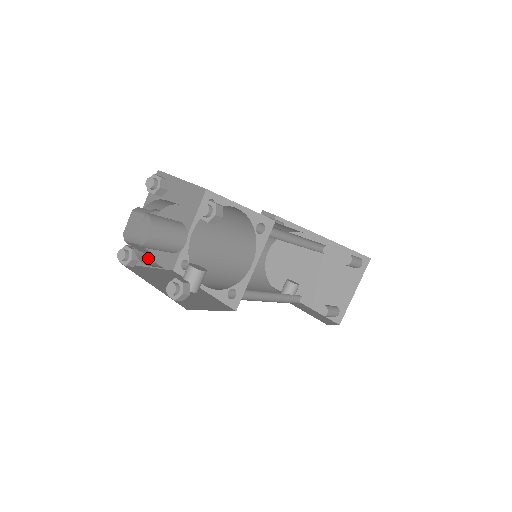
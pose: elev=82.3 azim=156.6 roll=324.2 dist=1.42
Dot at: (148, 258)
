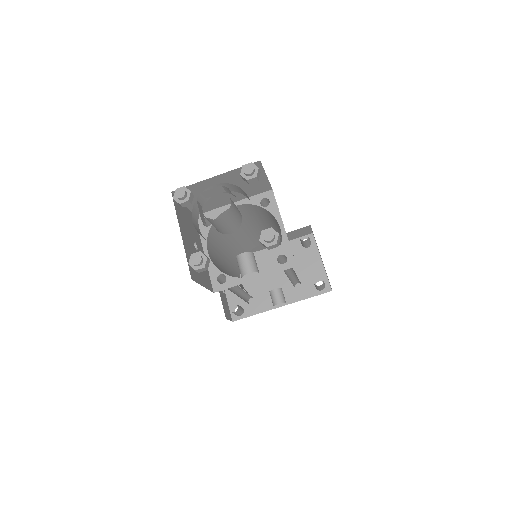
Dot at: occluded
